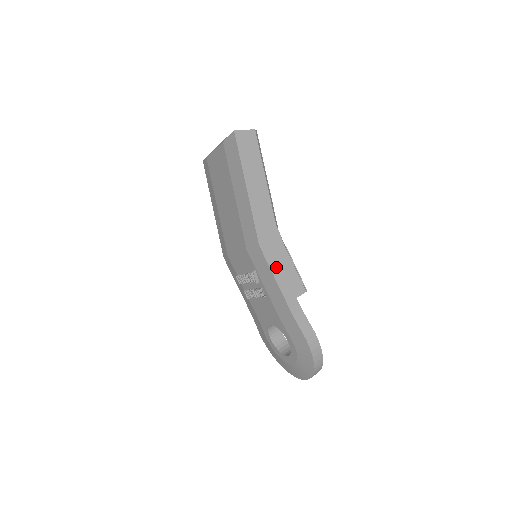
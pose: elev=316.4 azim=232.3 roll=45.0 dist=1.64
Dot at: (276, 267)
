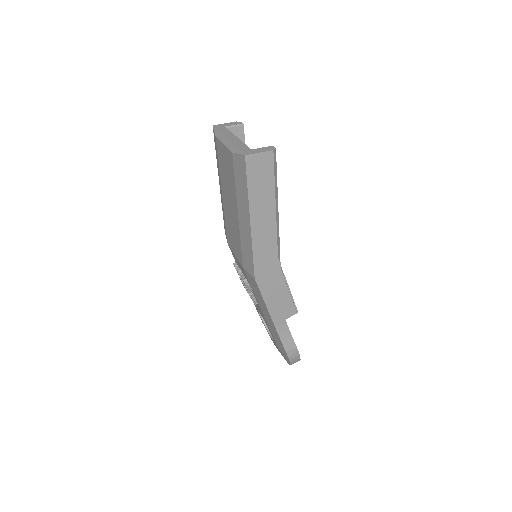
Dot at: (269, 296)
